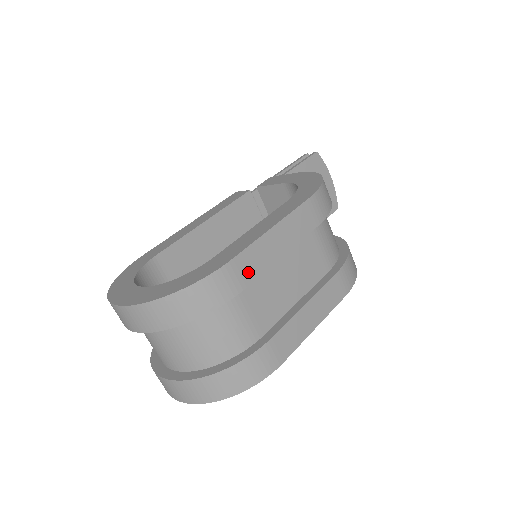
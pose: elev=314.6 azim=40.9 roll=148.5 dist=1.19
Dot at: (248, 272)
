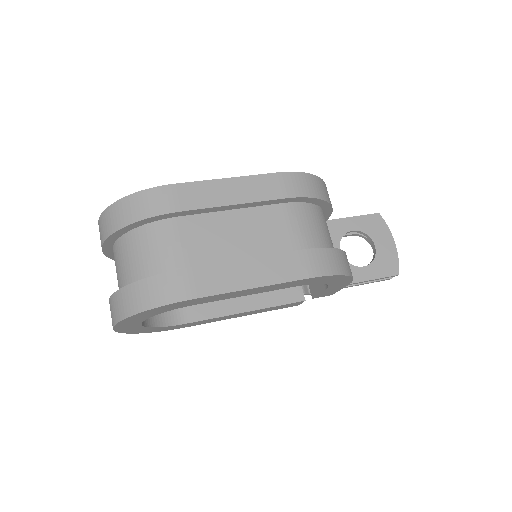
Dot at: (187, 200)
